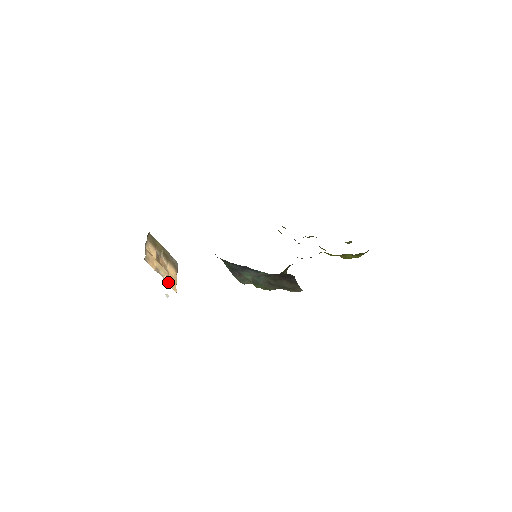
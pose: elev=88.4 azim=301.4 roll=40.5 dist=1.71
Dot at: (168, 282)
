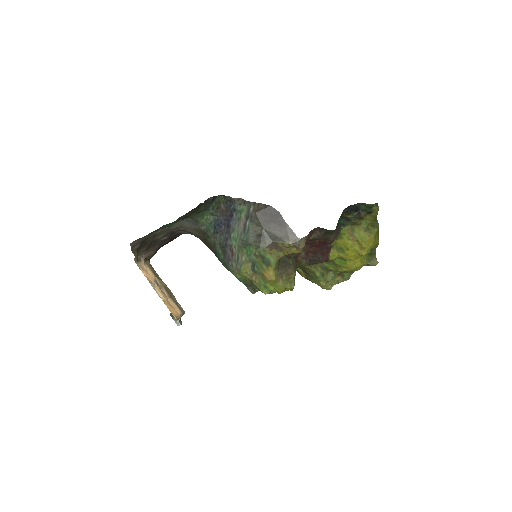
Dot at: (165, 304)
